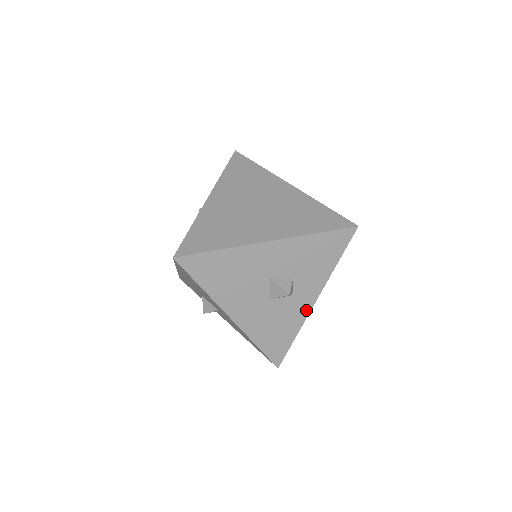
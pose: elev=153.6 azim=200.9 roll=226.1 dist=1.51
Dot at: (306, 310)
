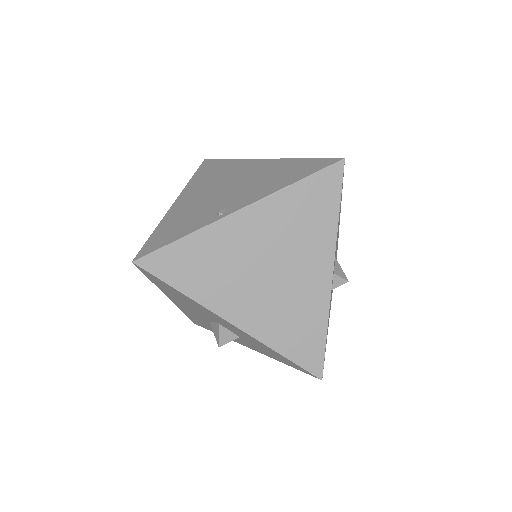
Dot at: (237, 342)
